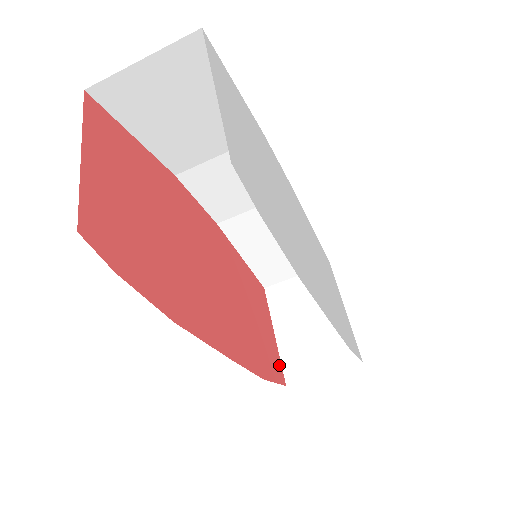
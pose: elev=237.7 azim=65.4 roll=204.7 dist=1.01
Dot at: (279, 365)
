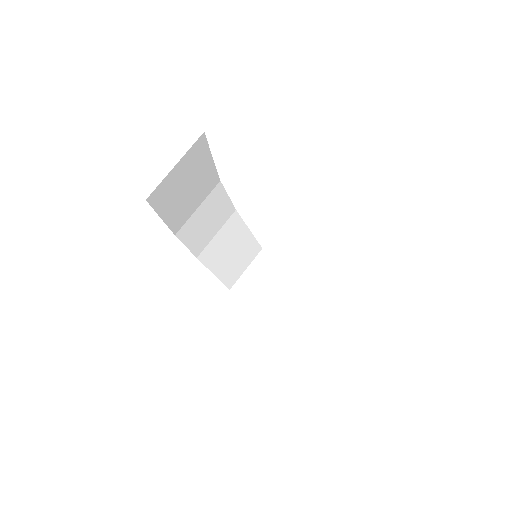
Dot at: occluded
